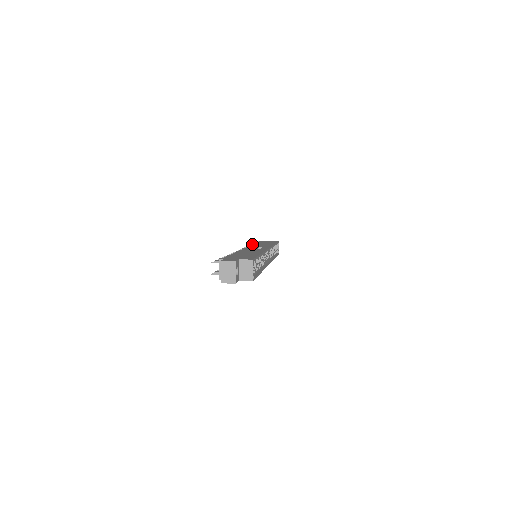
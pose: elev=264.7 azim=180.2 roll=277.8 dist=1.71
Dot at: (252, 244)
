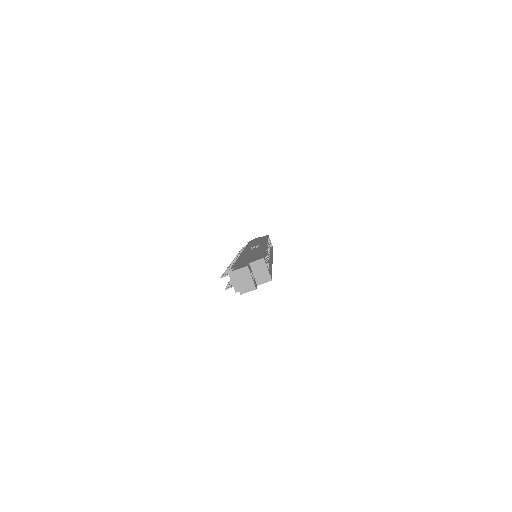
Dot at: (243, 247)
